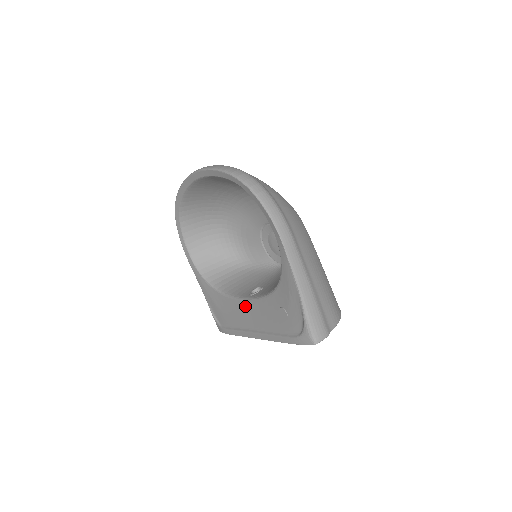
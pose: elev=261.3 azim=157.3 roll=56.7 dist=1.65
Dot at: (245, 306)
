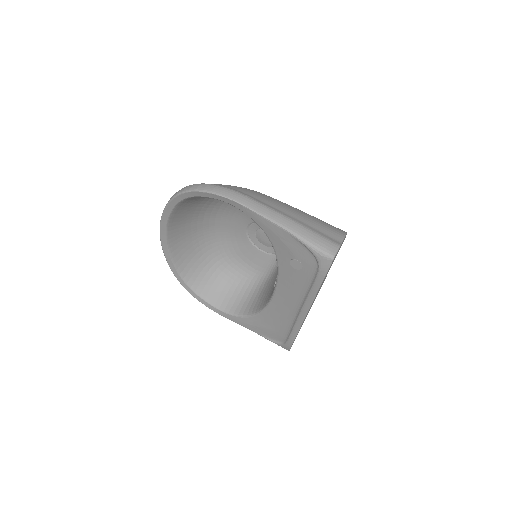
Dot at: (278, 299)
